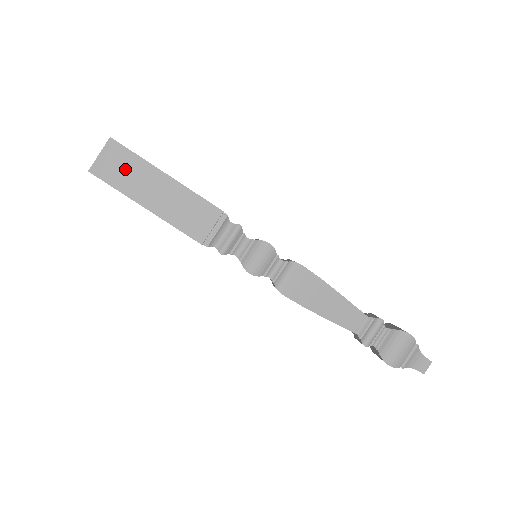
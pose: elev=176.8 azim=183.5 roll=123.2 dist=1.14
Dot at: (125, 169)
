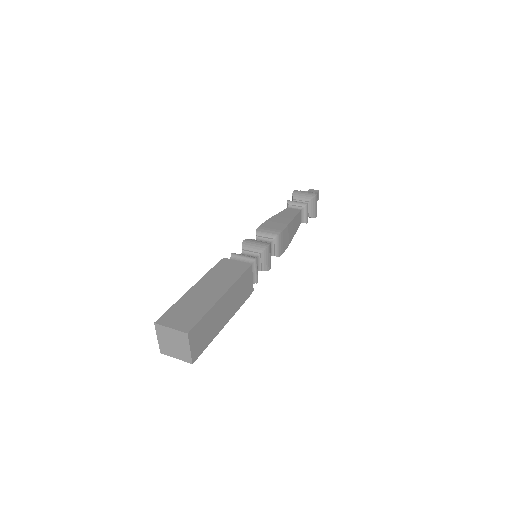
Dot at: (205, 330)
